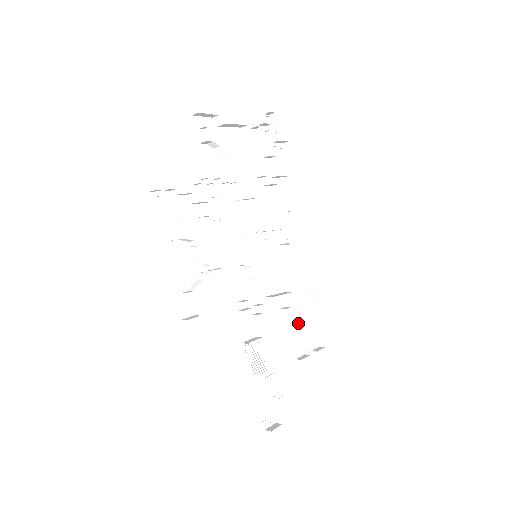
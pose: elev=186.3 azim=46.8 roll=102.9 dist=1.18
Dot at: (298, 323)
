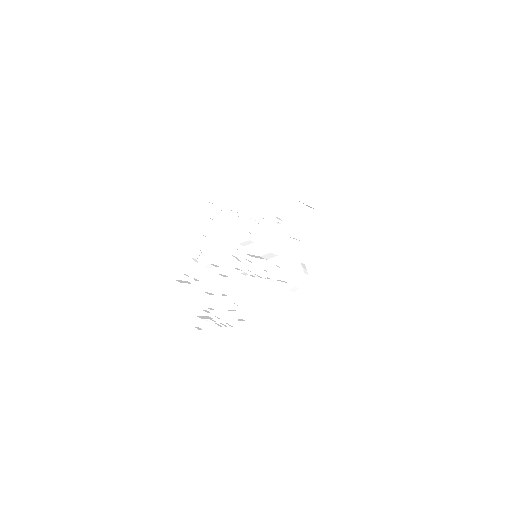
Dot at: (294, 226)
